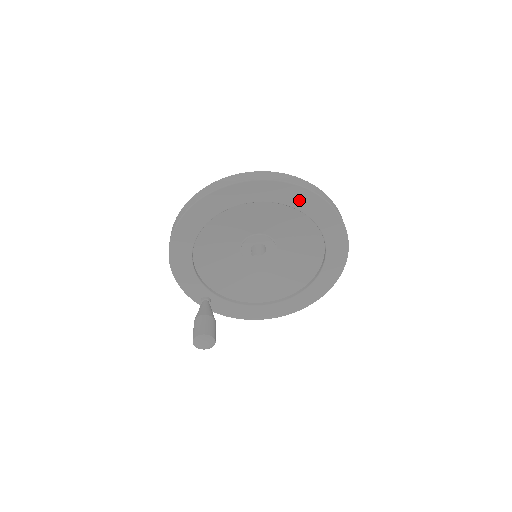
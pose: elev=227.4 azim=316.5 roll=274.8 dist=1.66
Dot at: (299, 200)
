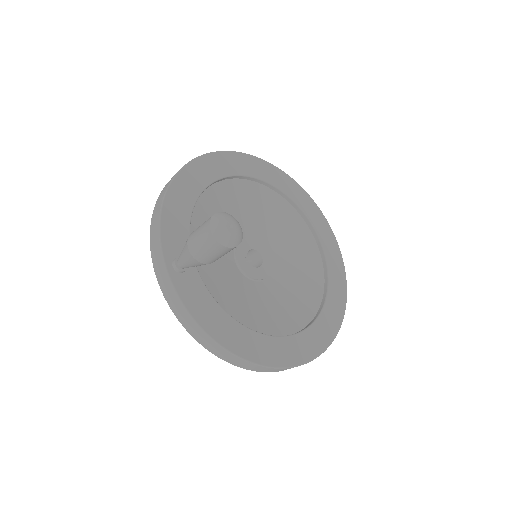
Dot at: (315, 217)
